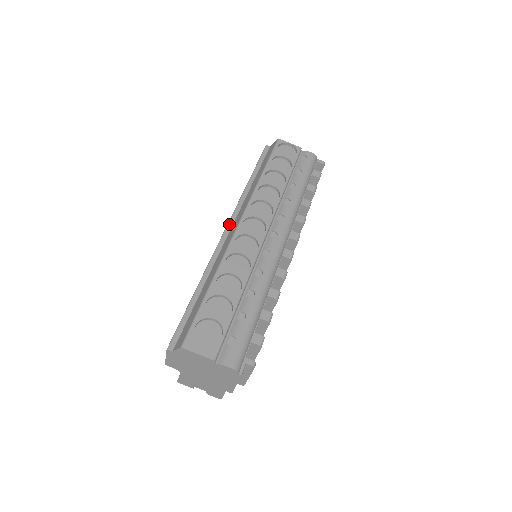
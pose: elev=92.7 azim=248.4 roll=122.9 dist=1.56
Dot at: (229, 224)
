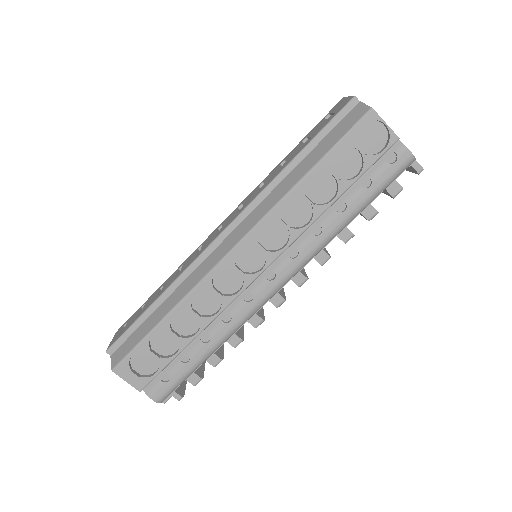
Dot at: (228, 228)
